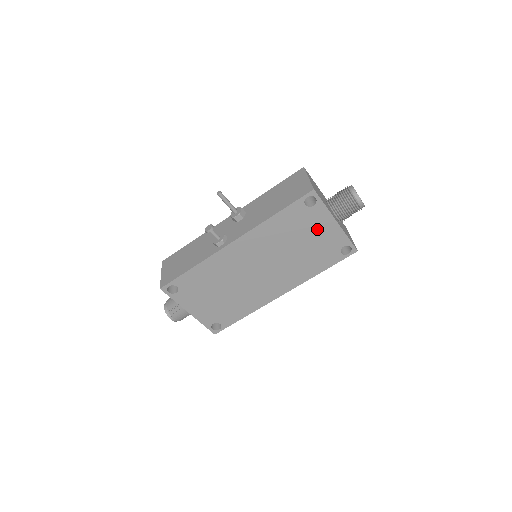
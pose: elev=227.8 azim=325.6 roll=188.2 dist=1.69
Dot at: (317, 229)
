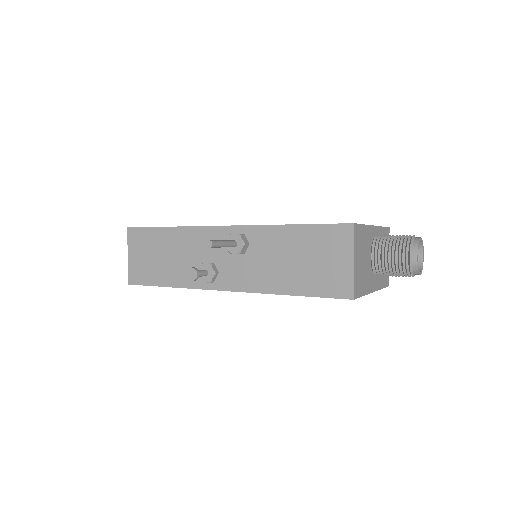
Dot at: occluded
